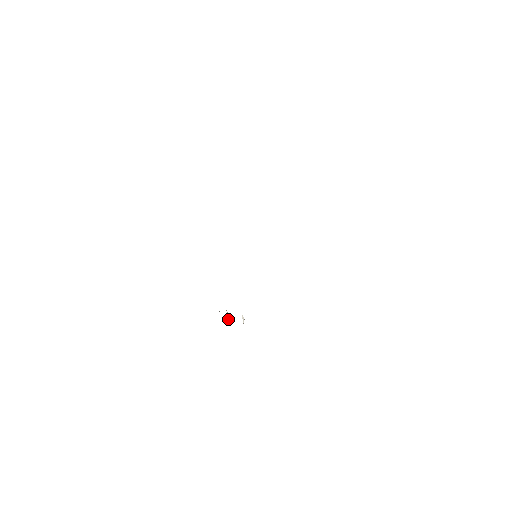
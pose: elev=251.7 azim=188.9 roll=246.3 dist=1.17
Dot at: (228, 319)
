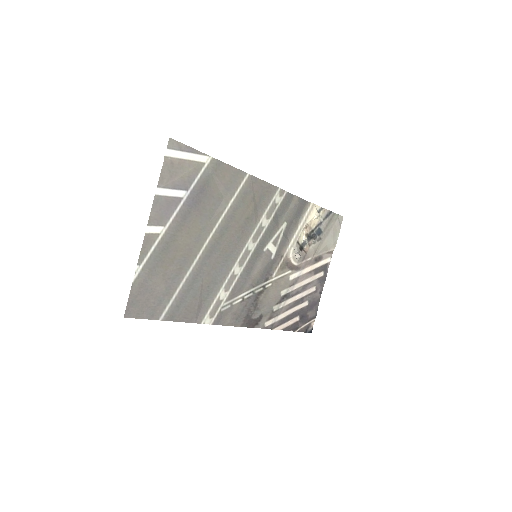
Dot at: (306, 240)
